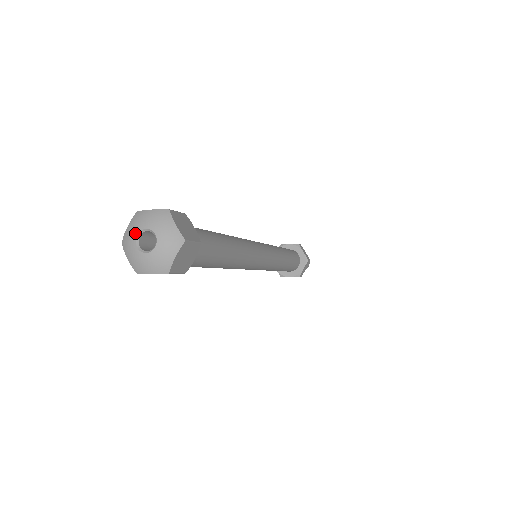
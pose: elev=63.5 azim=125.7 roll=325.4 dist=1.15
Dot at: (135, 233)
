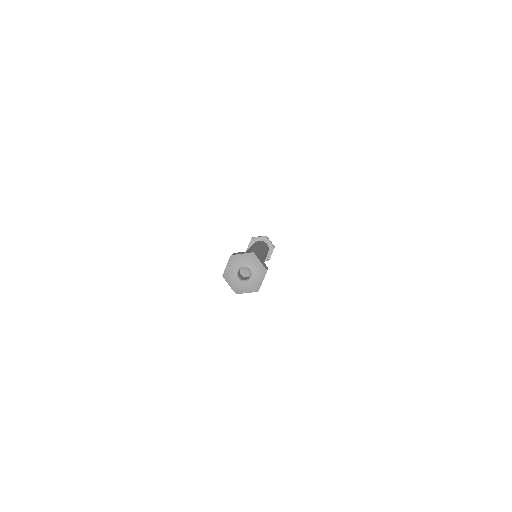
Dot at: (243, 264)
